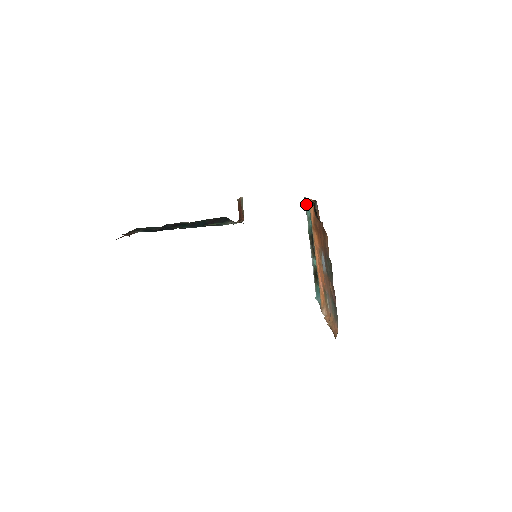
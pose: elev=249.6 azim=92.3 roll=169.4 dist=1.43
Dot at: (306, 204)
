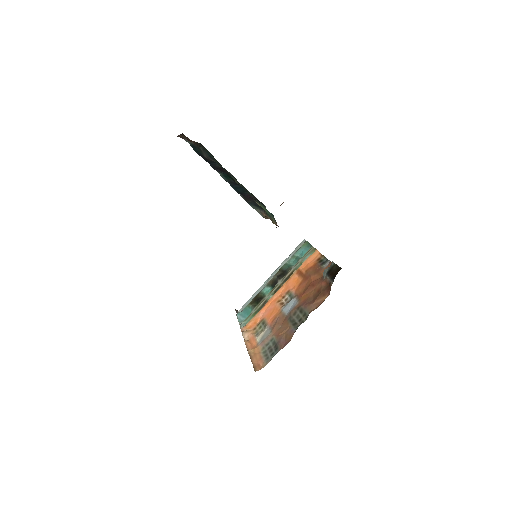
Dot at: (303, 245)
